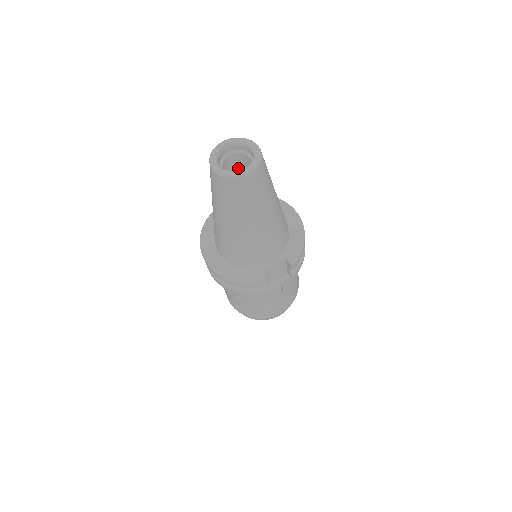
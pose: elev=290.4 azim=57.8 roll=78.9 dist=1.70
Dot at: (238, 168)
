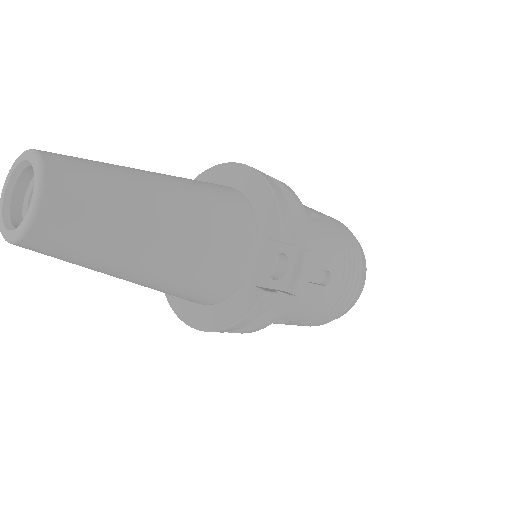
Dot at: occluded
